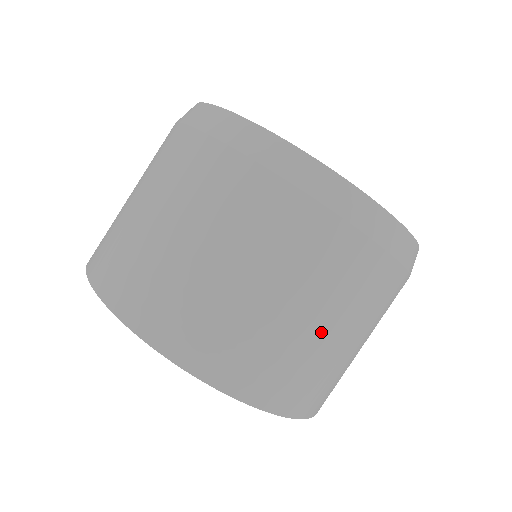
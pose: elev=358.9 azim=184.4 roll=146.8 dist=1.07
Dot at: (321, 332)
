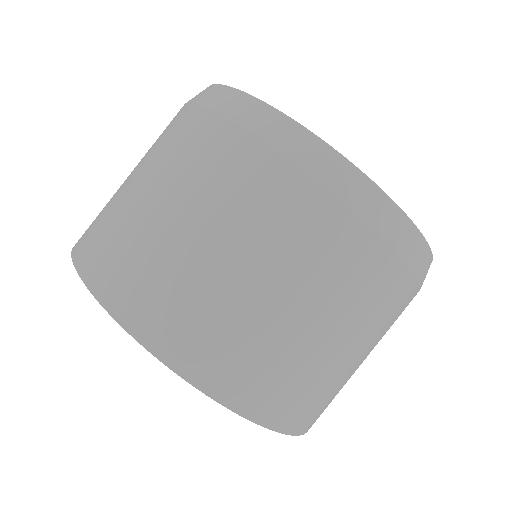
Dot at: occluded
